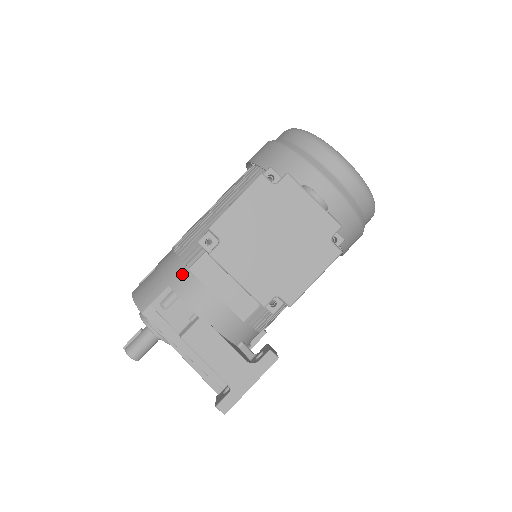
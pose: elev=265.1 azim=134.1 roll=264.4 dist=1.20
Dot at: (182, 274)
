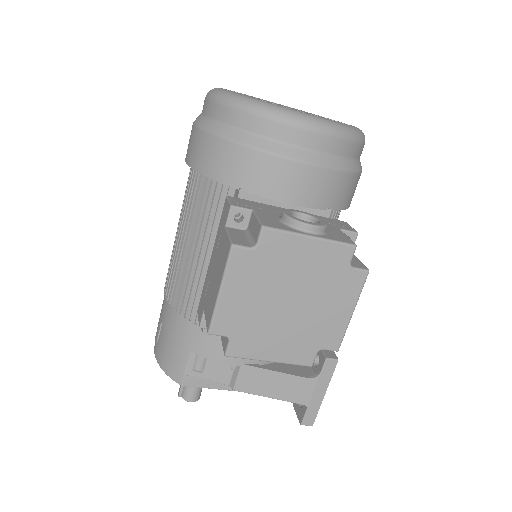
Dot at: (197, 335)
